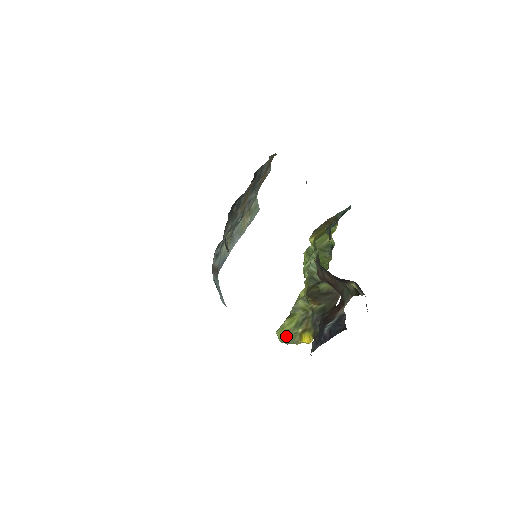
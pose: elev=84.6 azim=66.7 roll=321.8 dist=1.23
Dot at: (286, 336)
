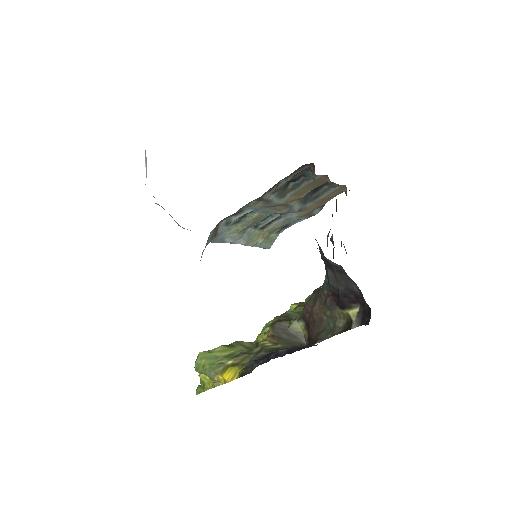
Dot at: (208, 361)
